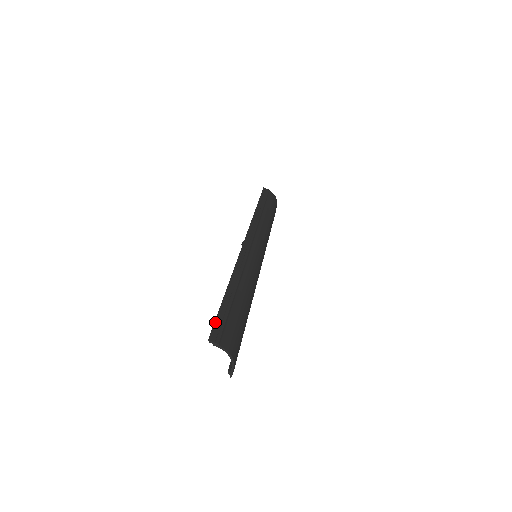
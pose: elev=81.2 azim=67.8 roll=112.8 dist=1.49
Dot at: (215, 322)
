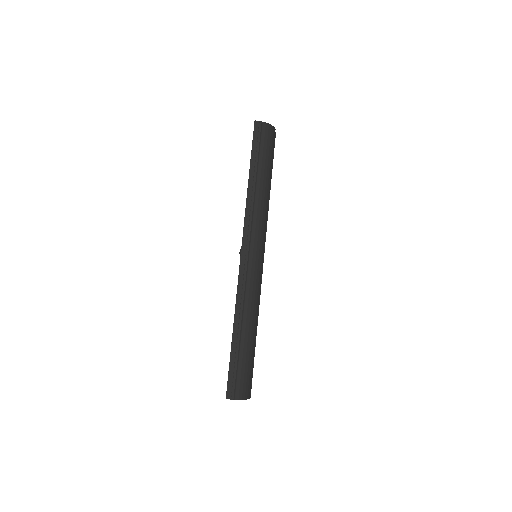
Dot at: (228, 378)
